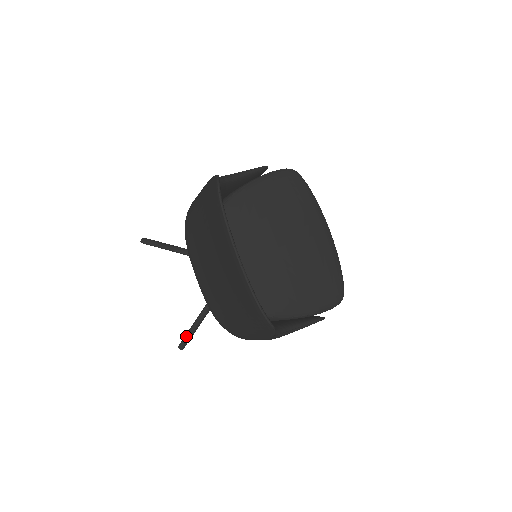
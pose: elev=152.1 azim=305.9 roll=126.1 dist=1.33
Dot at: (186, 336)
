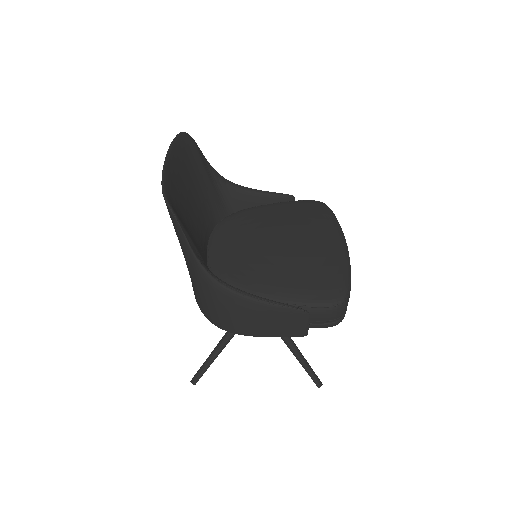
Dot at: (200, 368)
